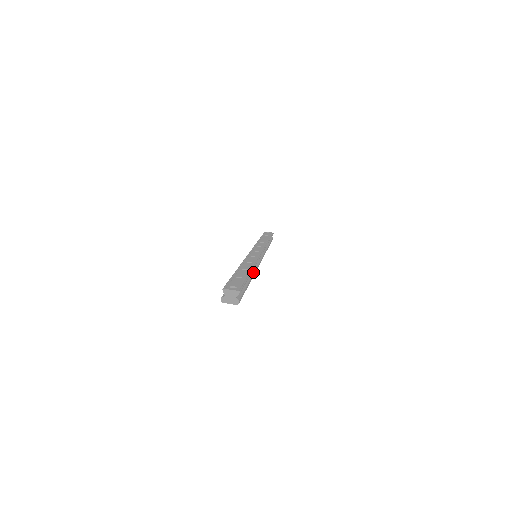
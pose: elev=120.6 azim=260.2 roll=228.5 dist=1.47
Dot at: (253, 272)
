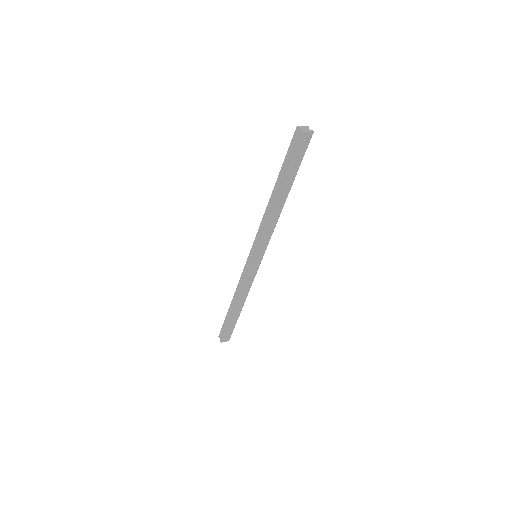
Dot at: occluded
